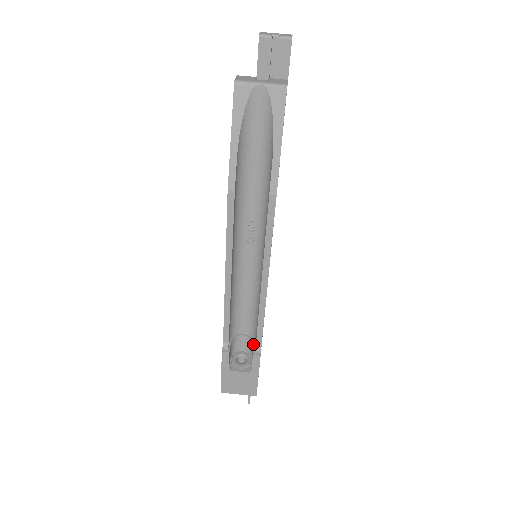
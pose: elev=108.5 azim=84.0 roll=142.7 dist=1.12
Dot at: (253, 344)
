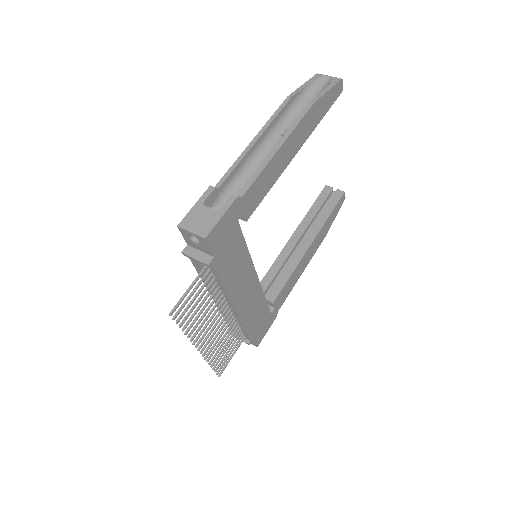
Dot at: occluded
